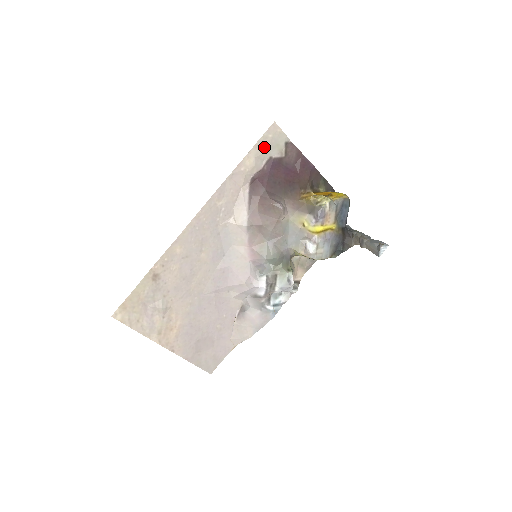
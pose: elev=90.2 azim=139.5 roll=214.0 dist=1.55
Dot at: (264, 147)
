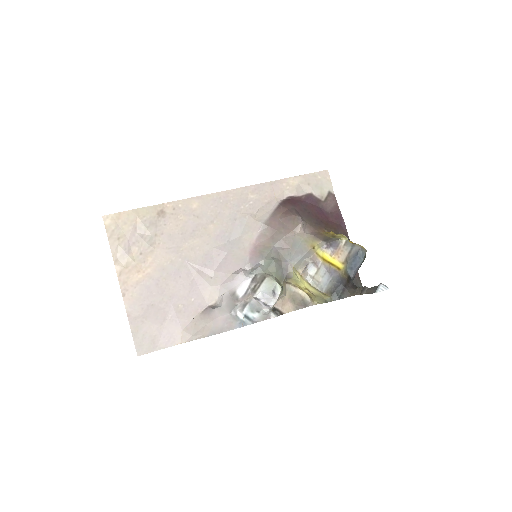
Dot at: (310, 182)
